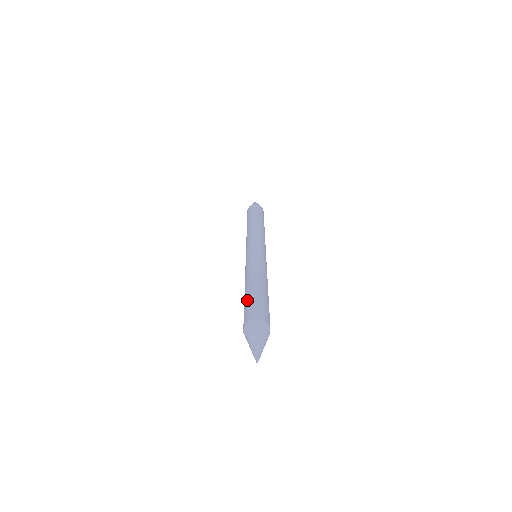
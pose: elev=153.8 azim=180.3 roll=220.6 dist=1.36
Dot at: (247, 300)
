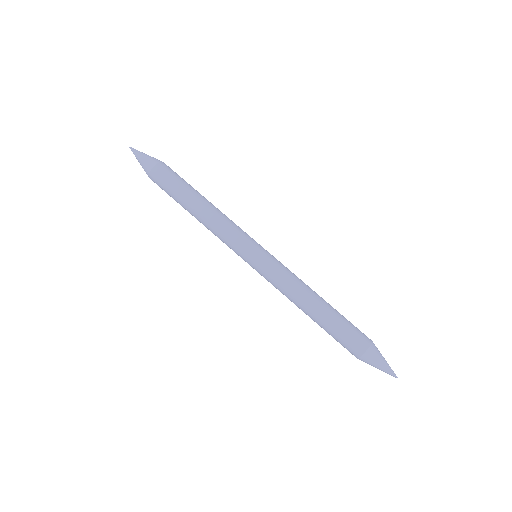
Dot at: (329, 334)
